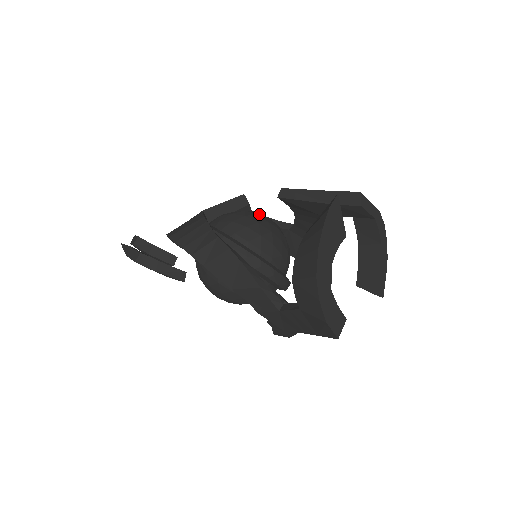
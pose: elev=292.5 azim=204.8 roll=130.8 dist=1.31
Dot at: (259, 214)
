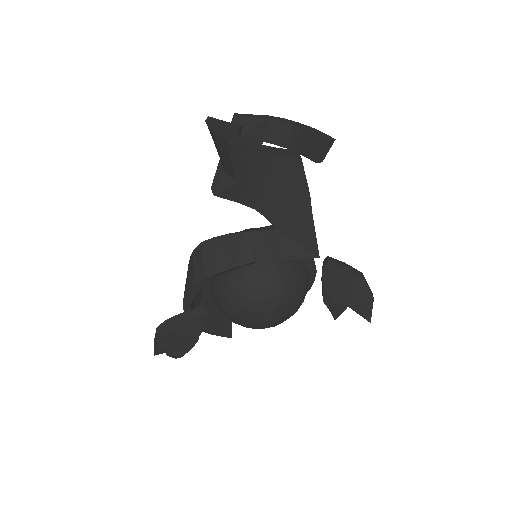
Dot at: occluded
